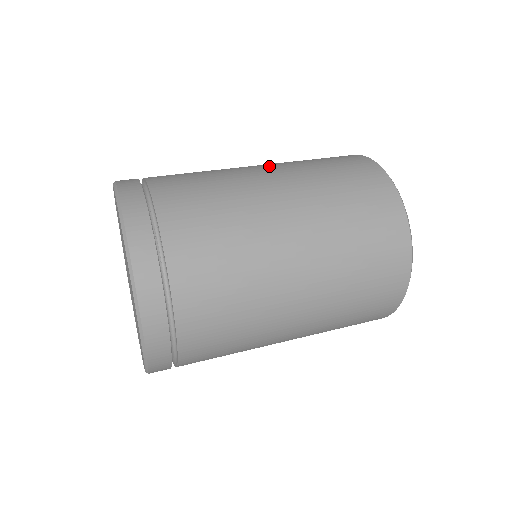
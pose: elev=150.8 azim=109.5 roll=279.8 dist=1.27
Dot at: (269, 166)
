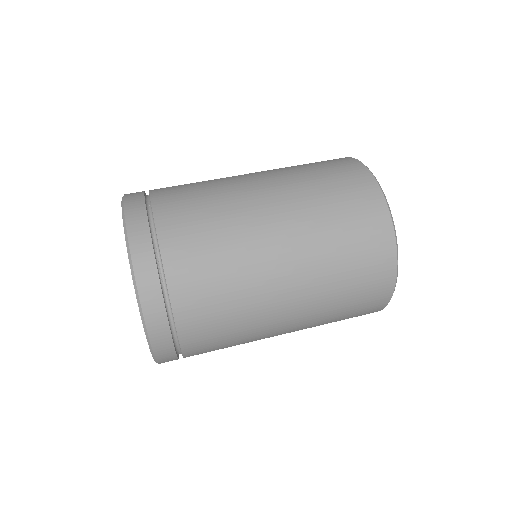
Dot at: (265, 177)
